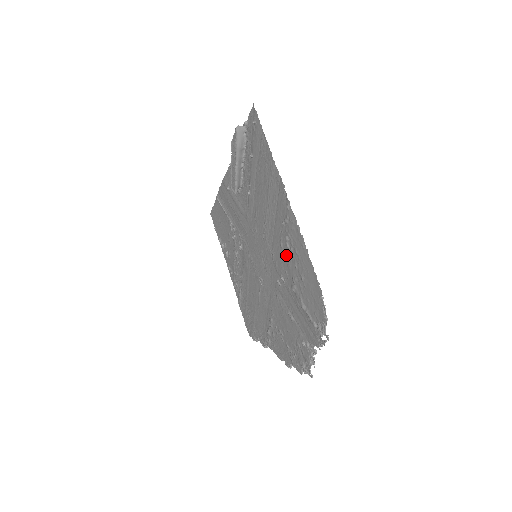
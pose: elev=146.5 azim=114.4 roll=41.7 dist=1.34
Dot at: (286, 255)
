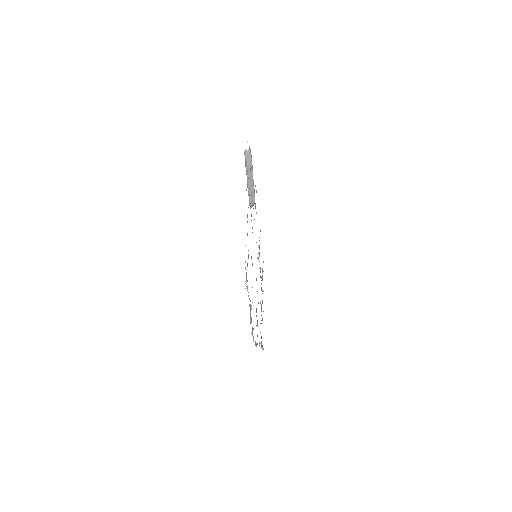
Dot at: occluded
